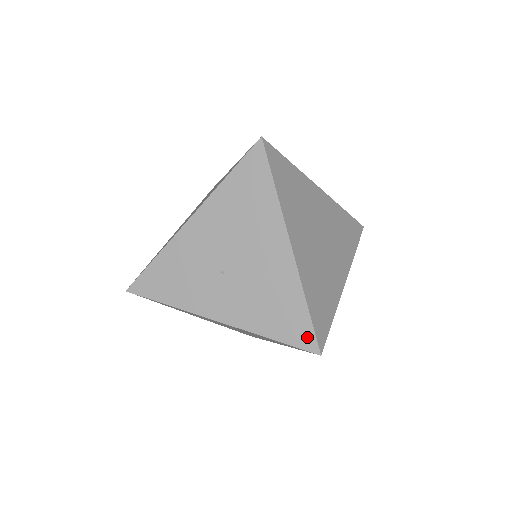
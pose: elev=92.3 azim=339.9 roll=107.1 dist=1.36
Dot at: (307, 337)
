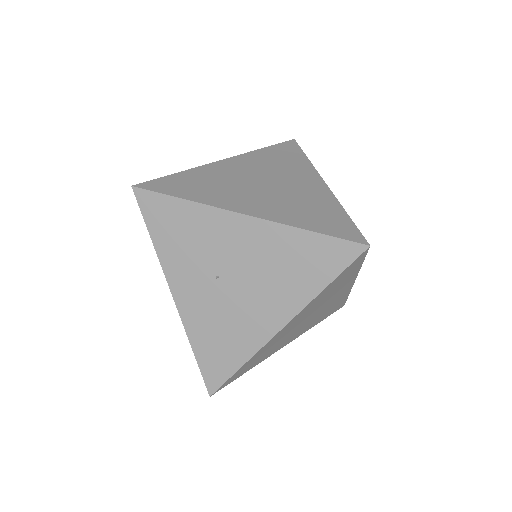
Dot at: (216, 379)
